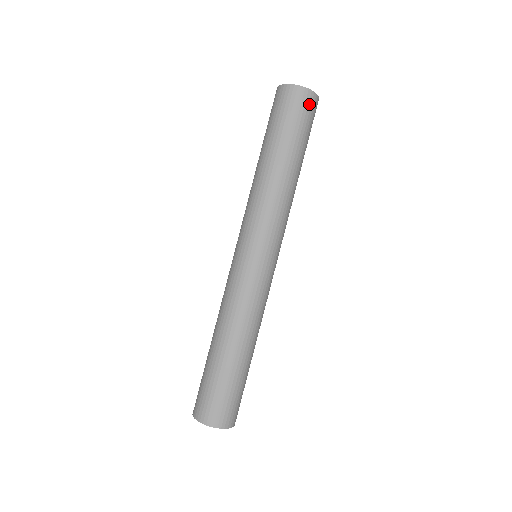
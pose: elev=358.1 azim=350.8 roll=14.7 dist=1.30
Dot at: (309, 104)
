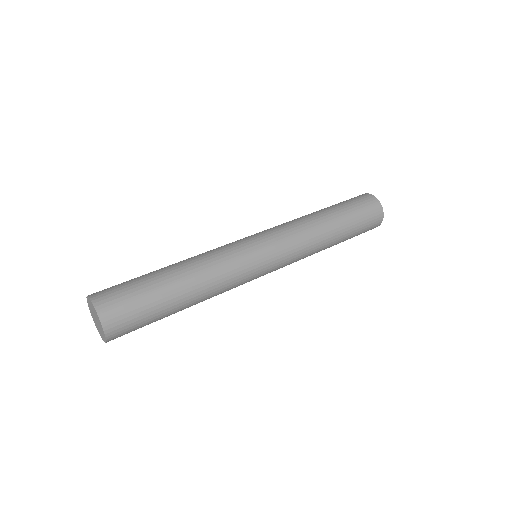
Dot at: (375, 214)
